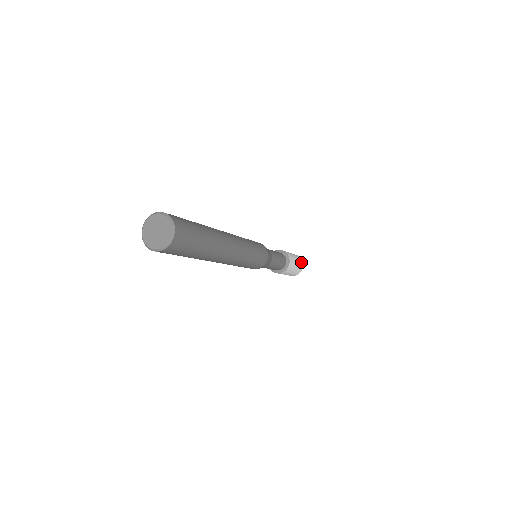
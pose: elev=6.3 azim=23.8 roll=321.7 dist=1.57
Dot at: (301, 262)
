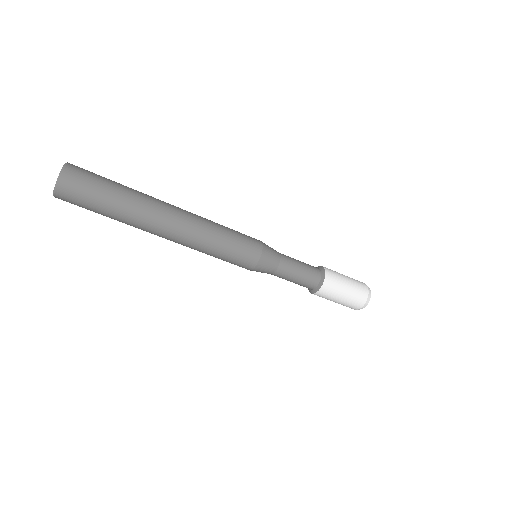
Dot at: (362, 284)
